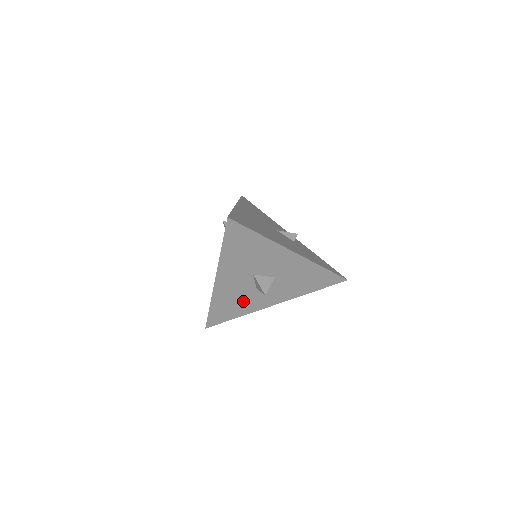
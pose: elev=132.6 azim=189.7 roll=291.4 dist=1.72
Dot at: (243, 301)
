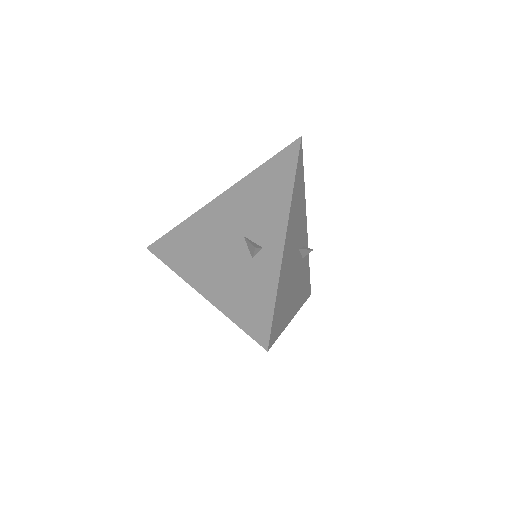
Dot at: occluded
